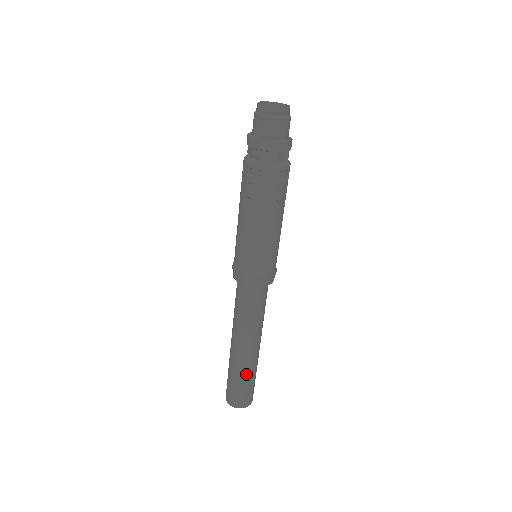
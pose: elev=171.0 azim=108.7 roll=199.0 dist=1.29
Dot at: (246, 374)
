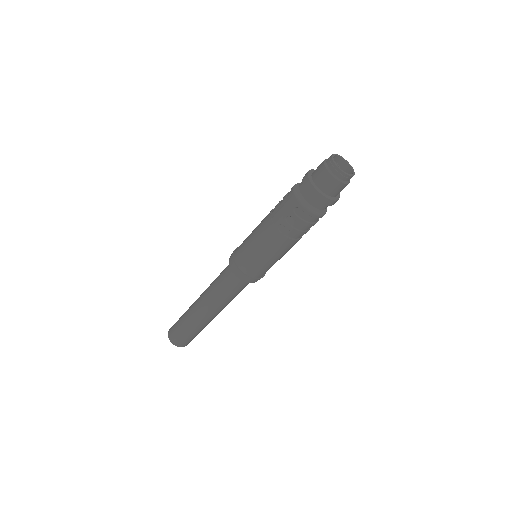
Dot at: (199, 329)
